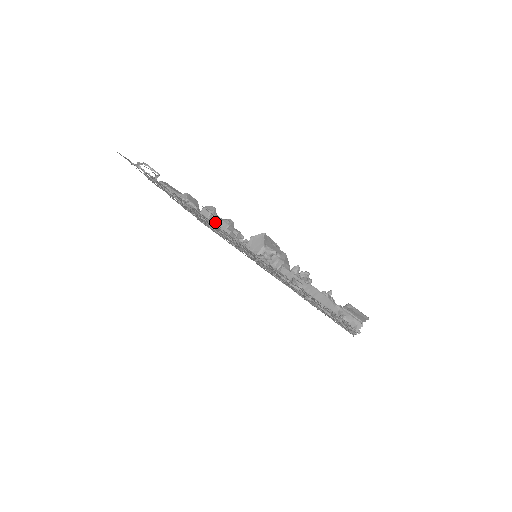
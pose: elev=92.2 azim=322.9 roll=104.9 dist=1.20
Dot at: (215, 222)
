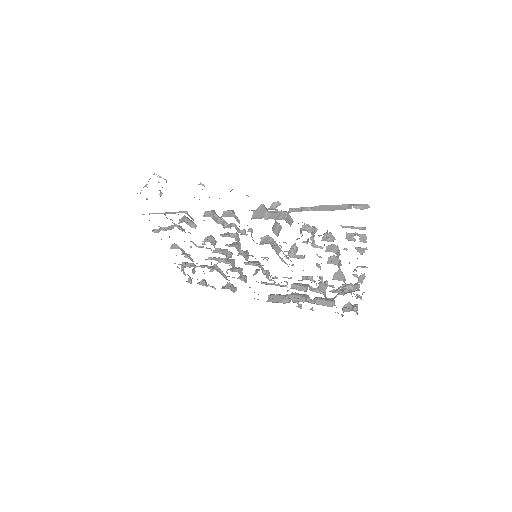
Dot at: (217, 221)
